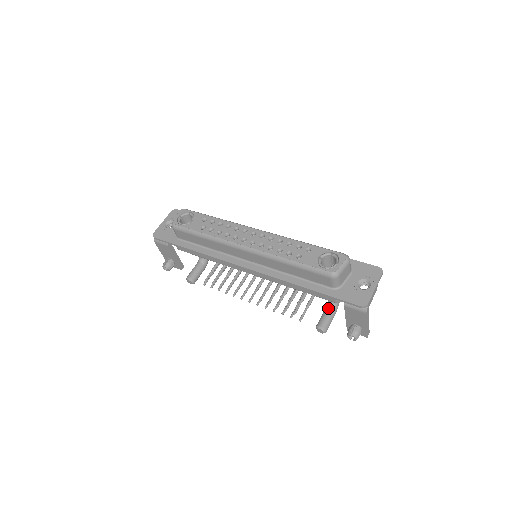
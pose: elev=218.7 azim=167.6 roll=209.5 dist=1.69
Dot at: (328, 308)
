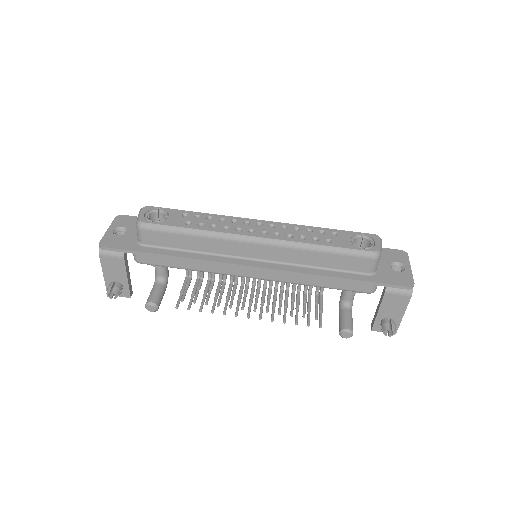
Dot at: (345, 309)
